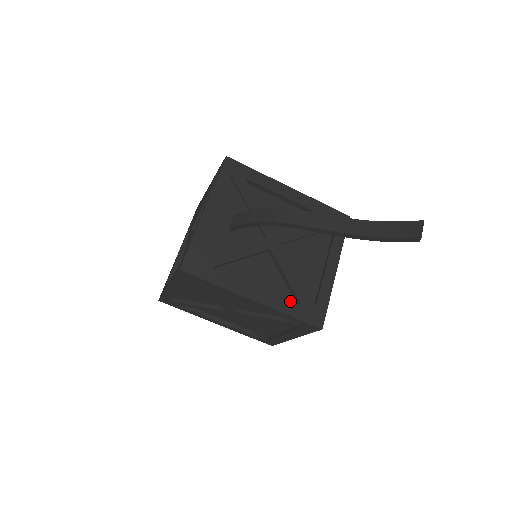
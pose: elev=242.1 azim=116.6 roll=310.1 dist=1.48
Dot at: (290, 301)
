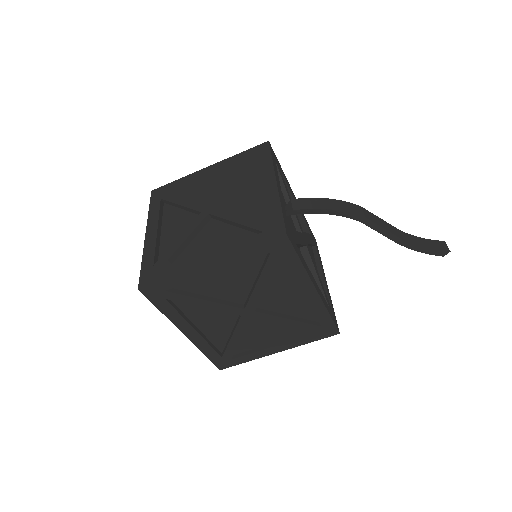
Dot at: (325, 300)
